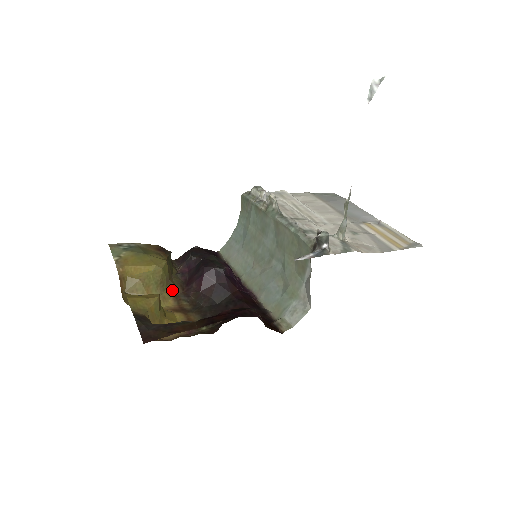
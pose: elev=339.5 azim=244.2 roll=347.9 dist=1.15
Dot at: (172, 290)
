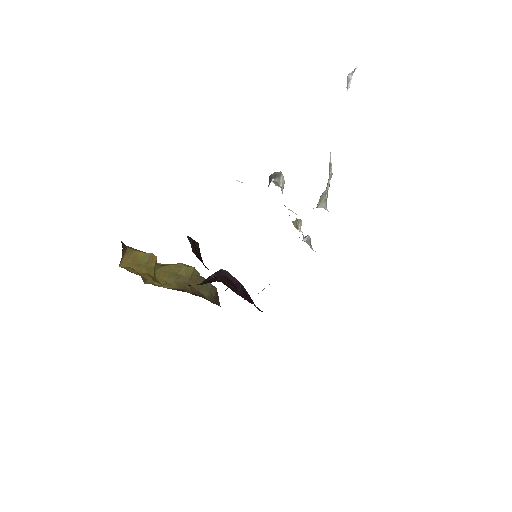
Dot at: (183, 288)
